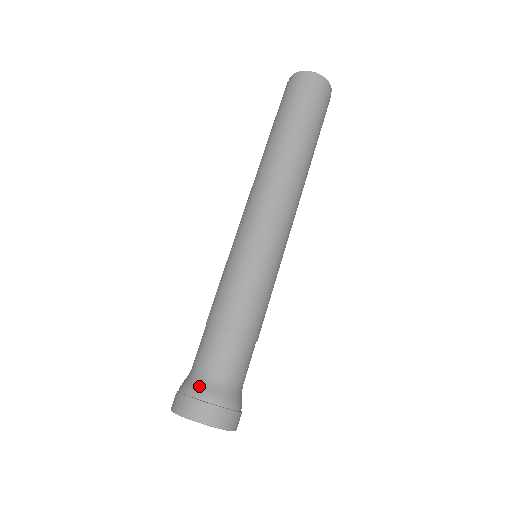
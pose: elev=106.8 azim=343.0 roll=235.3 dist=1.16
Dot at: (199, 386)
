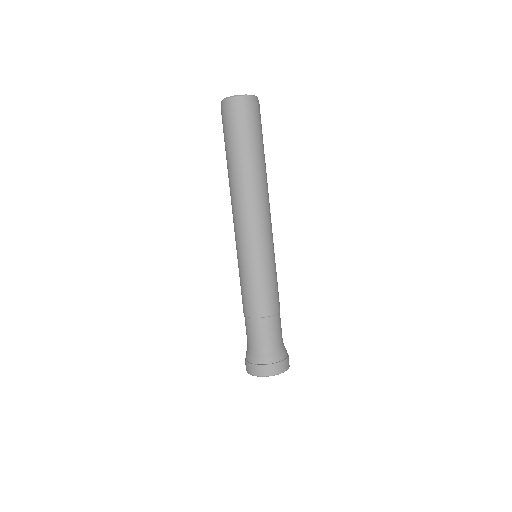
Dot at: (251, 356)
